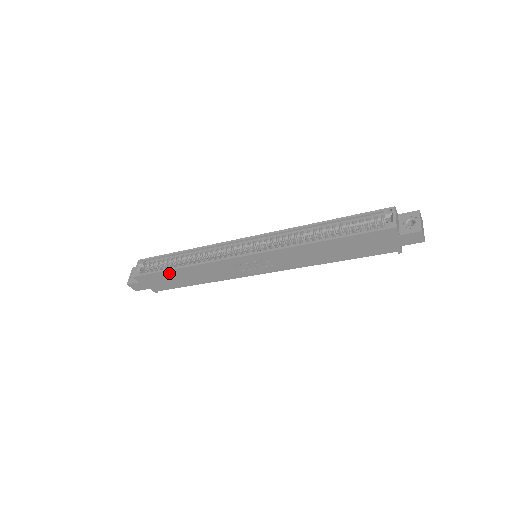
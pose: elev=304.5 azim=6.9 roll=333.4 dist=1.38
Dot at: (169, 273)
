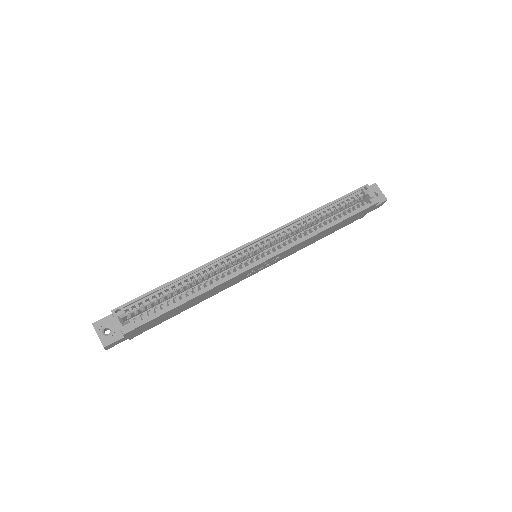
Dot at: (174, 310)
